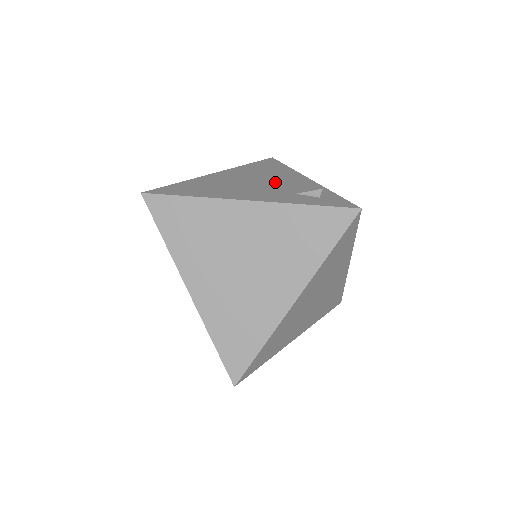
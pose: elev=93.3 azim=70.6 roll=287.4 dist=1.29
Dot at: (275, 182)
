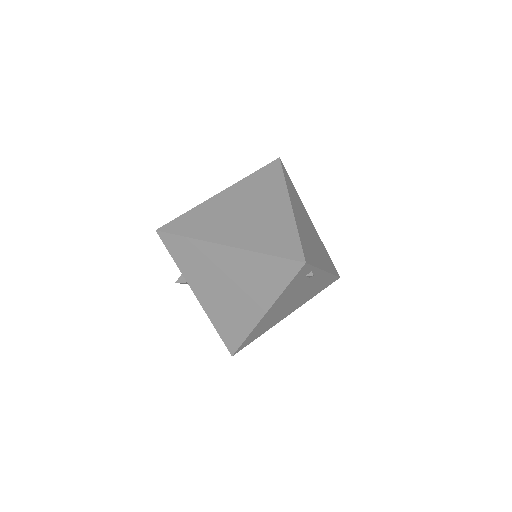
Dot at: occluded
